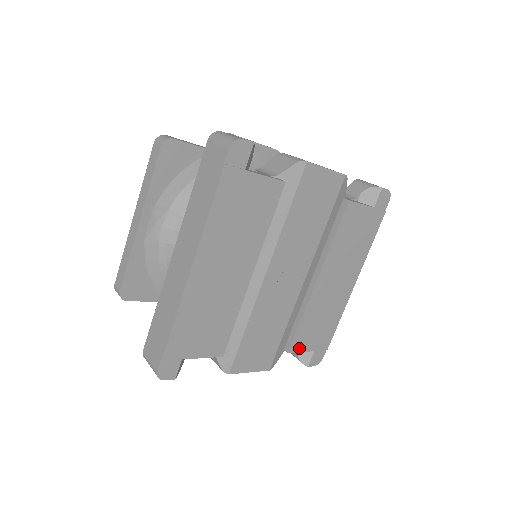
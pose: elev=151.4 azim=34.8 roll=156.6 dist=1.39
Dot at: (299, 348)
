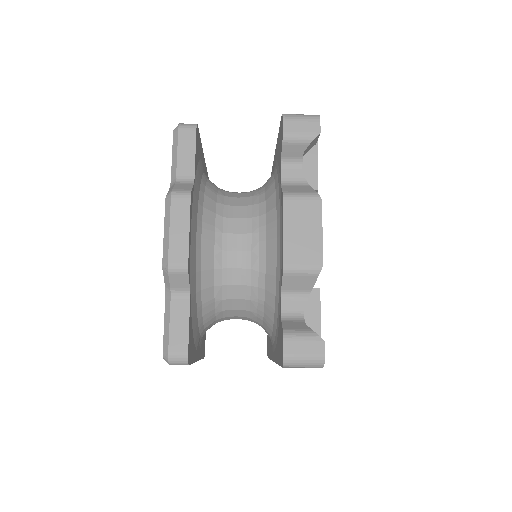
Dot at: (319, 306)
